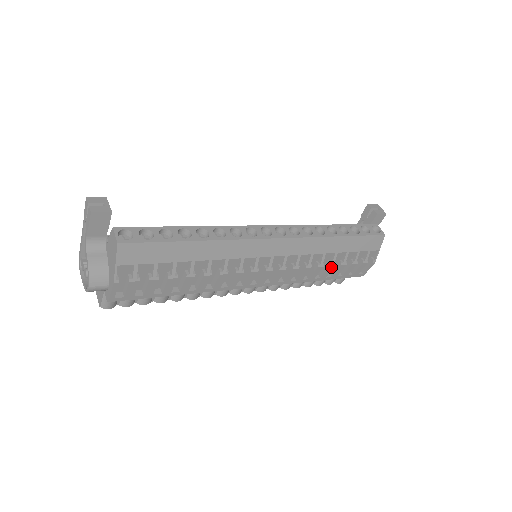
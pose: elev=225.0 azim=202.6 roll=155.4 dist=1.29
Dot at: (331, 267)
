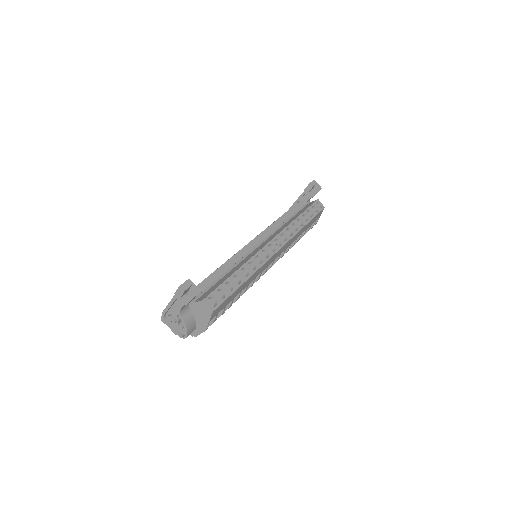
Dot at: (296, 242)
